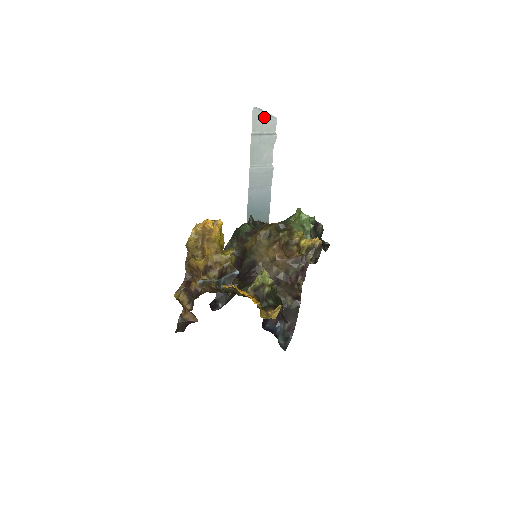
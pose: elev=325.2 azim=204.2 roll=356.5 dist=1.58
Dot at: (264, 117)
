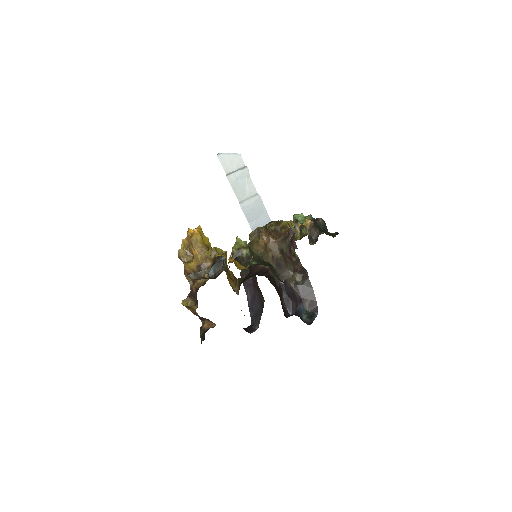
Dot at: (229, 158)
